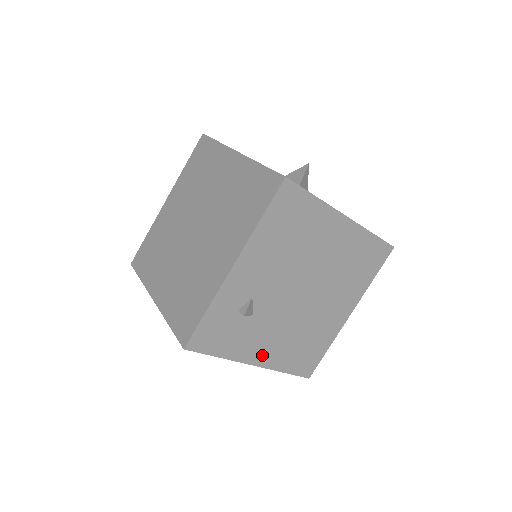
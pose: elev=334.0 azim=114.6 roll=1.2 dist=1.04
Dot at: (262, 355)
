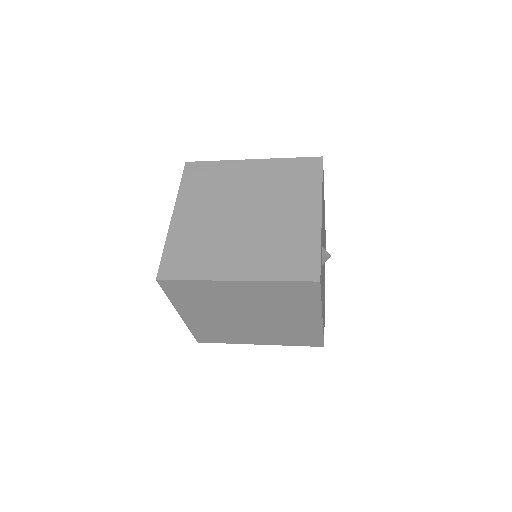
Dot at: occluded
